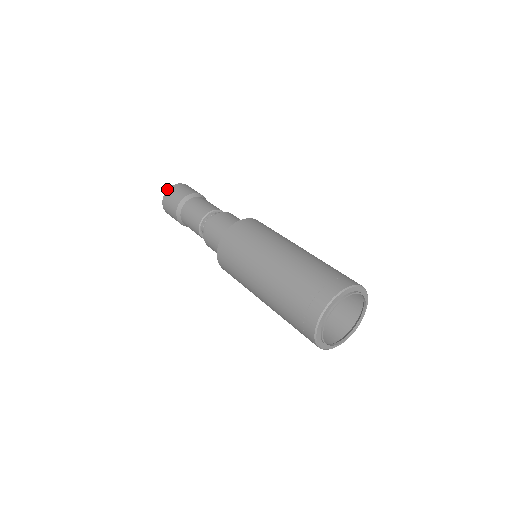
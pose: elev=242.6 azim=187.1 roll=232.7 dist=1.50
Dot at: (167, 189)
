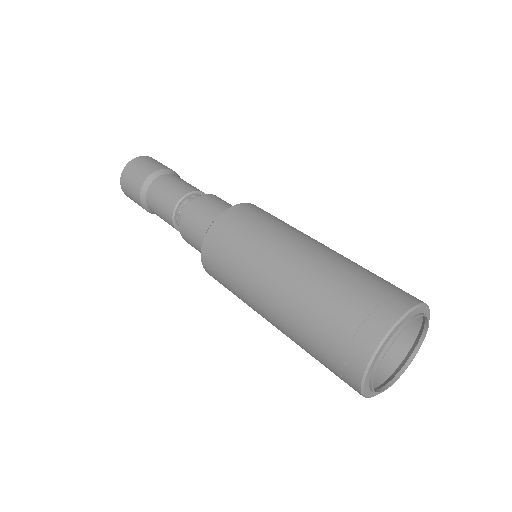
Dot at: occluded
